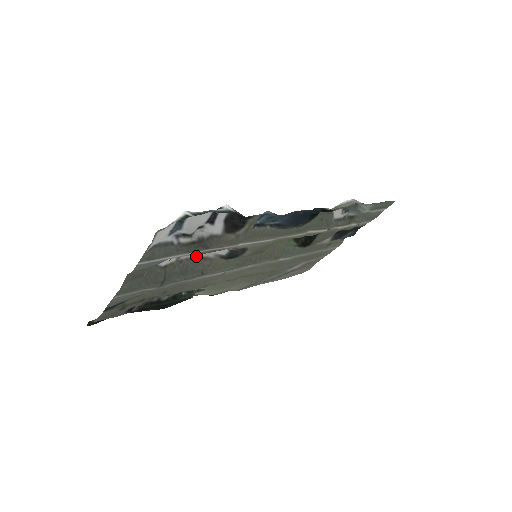
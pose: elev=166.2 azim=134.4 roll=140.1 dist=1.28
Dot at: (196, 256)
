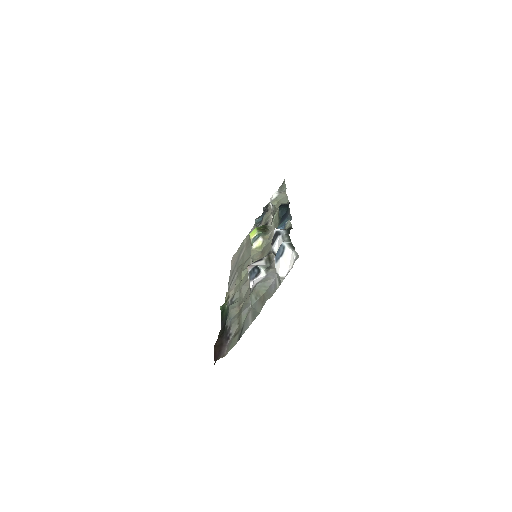
Dot at: occluded
